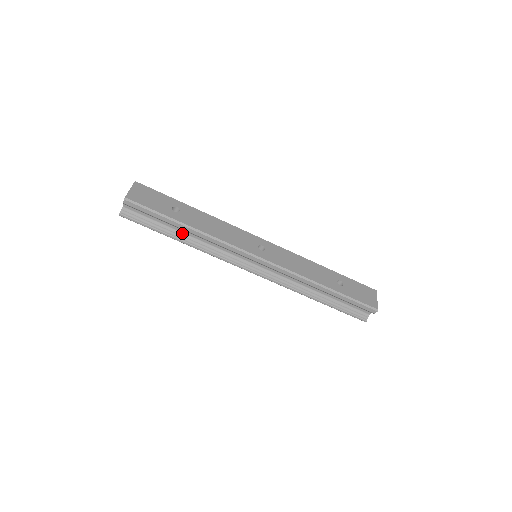
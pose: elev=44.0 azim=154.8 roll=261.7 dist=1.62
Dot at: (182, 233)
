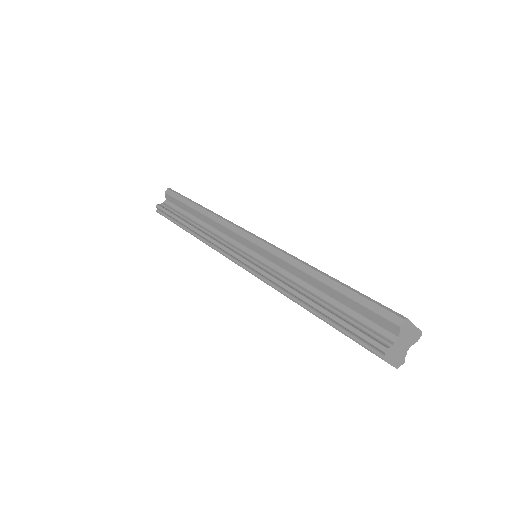
Dot at: (195, 222)
